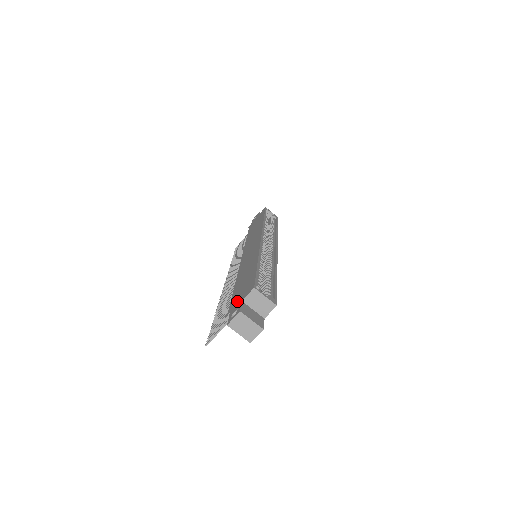
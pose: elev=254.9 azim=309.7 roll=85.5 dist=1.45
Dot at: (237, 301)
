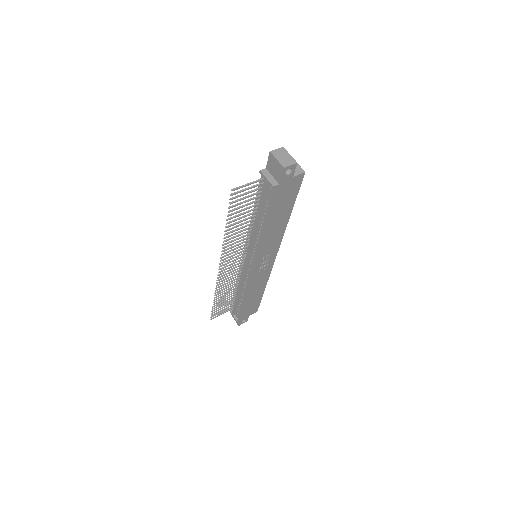
Dot at: occluded
